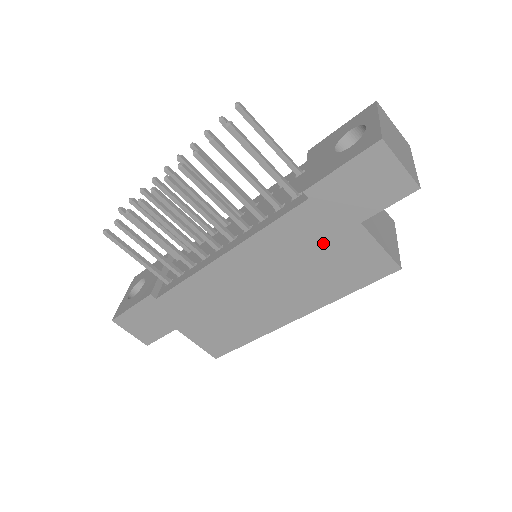
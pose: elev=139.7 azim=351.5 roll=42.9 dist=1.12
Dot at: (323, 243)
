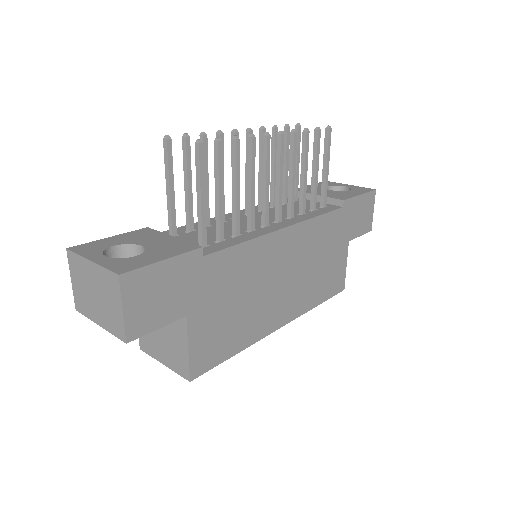
Dot at: (331, 248)
